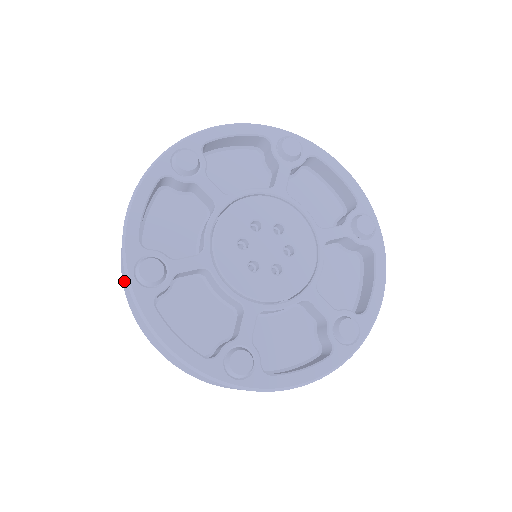
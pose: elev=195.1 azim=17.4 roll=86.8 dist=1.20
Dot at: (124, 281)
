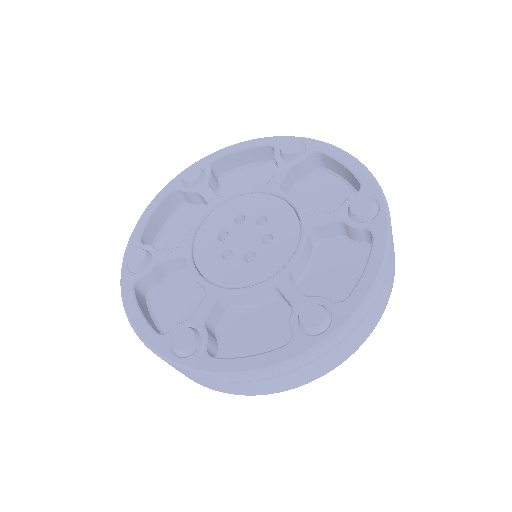
Dot at: occluded
